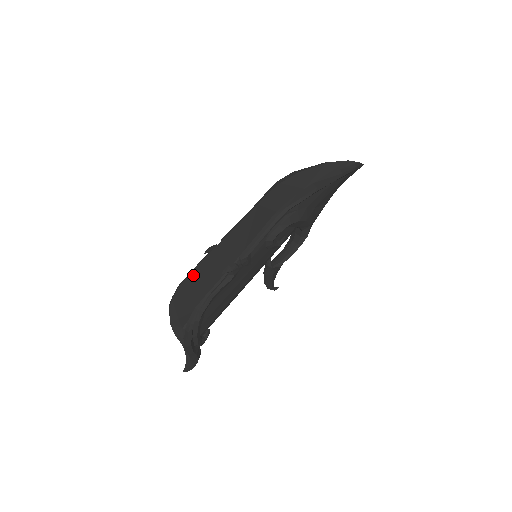
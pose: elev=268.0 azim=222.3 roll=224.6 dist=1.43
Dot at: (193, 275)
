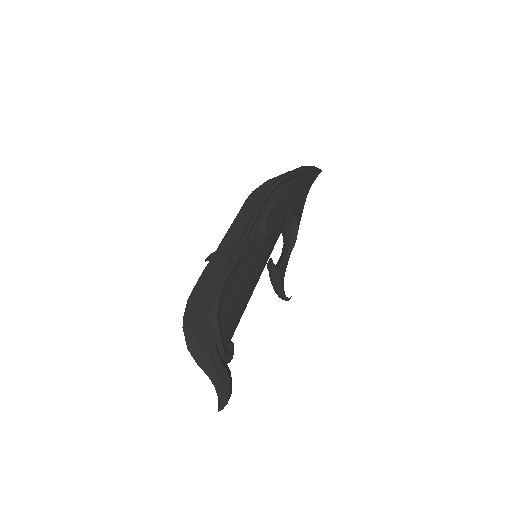
Dot at: (199, 287)
